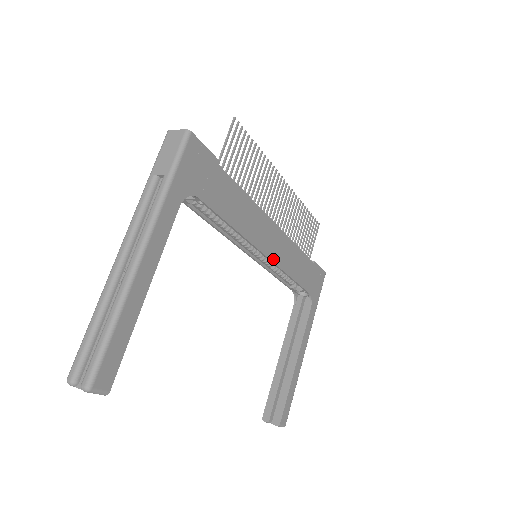
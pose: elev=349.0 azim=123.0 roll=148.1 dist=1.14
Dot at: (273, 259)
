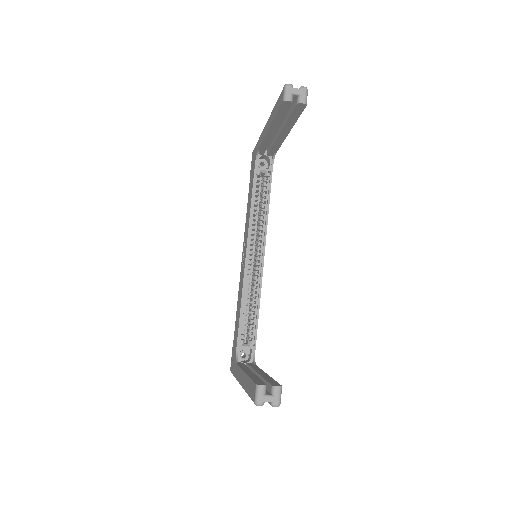
Dot at: (262, 269)
